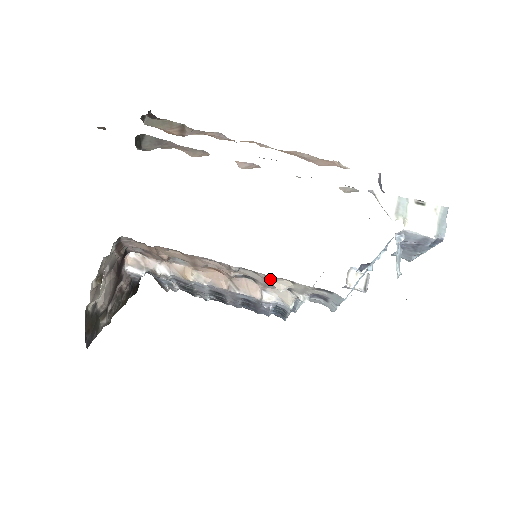
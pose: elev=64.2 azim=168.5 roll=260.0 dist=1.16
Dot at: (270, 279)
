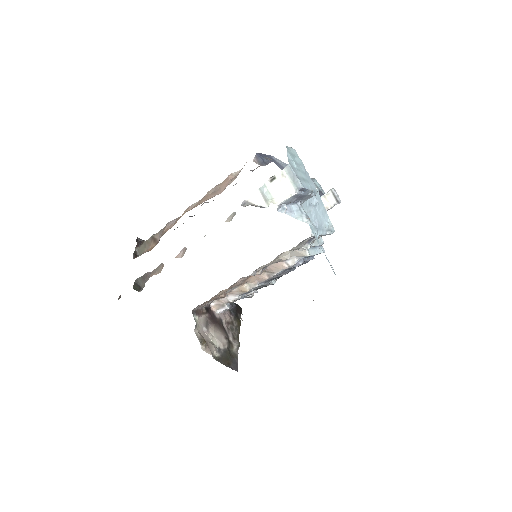
Dot at: (276, 259)
